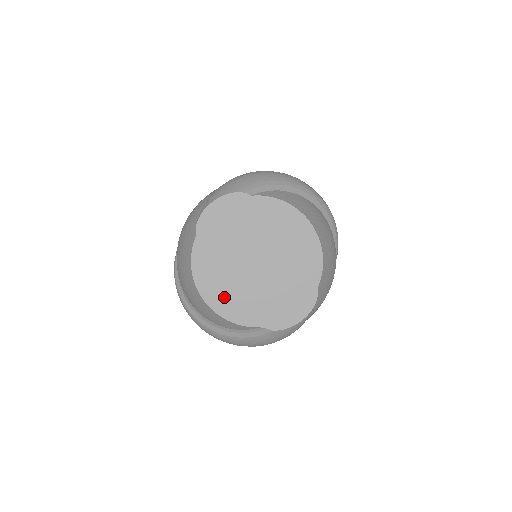
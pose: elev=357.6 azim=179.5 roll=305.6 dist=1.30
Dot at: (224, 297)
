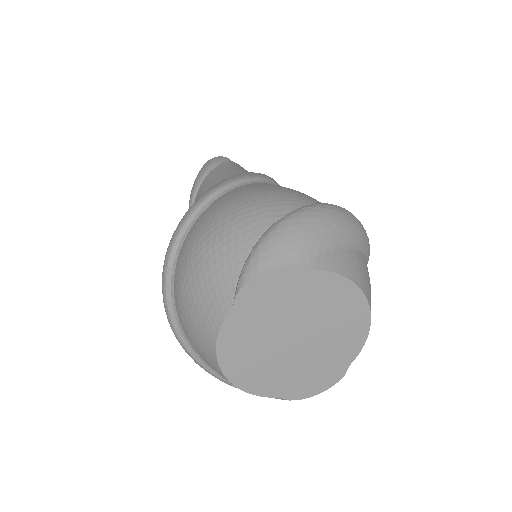
Dot at: (247, 370)
